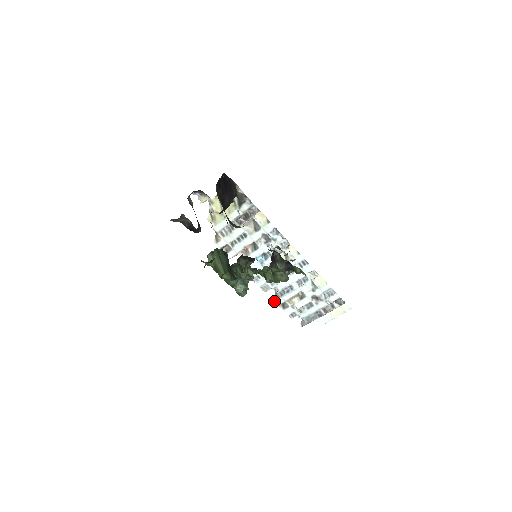
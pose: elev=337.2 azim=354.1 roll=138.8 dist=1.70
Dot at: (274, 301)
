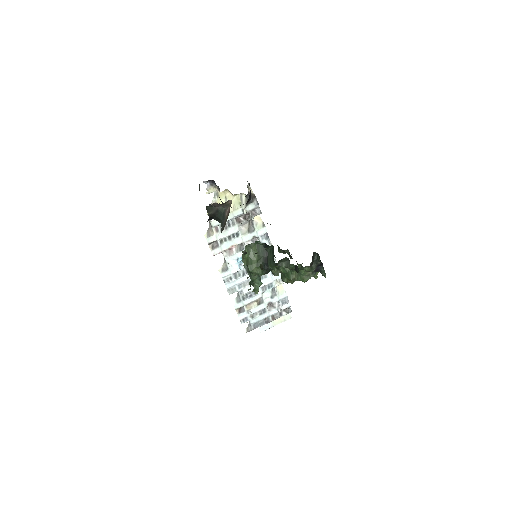
Dot at: (234, 304)
